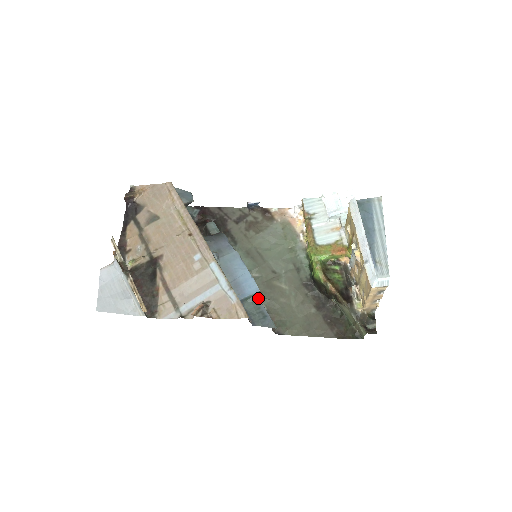
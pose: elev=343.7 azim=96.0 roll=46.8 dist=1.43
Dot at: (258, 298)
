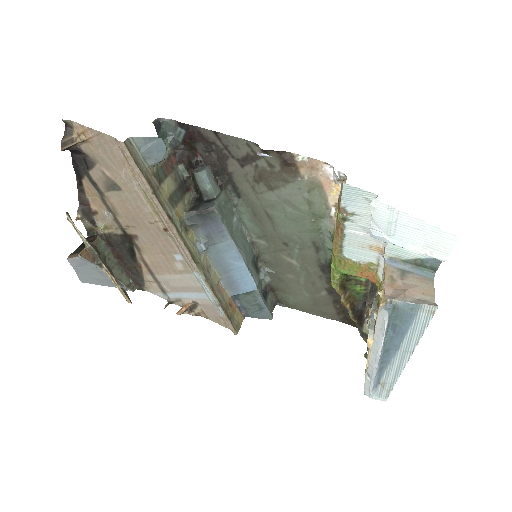
Dot at: occluded
